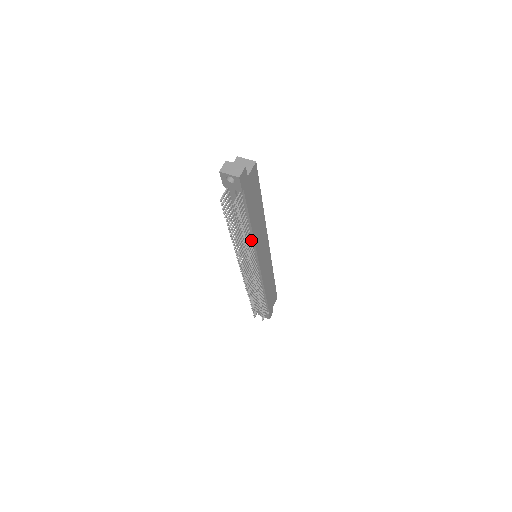
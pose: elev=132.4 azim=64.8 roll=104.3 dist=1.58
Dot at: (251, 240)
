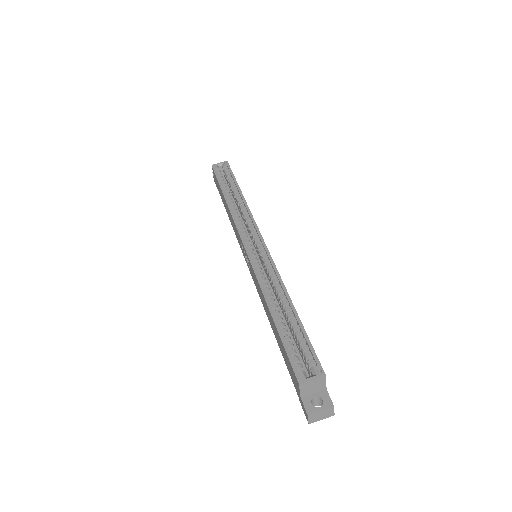
Dot at: occluded
